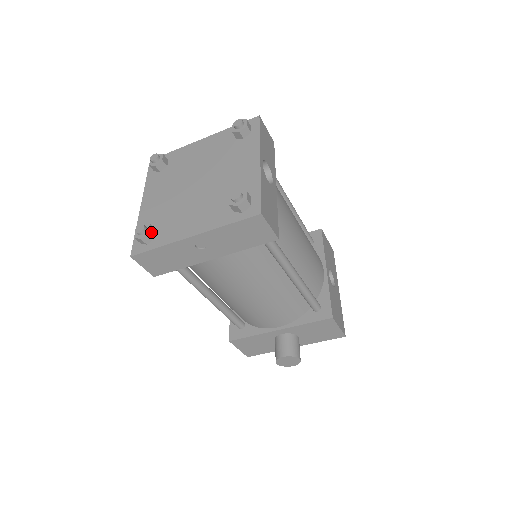
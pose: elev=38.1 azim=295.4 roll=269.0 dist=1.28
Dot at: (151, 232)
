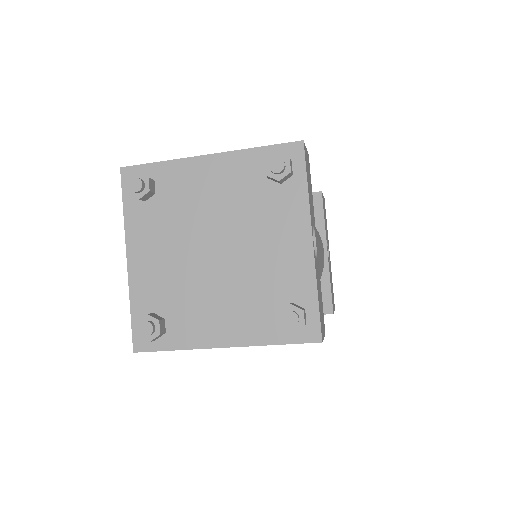
Dot at: (161, 330)
